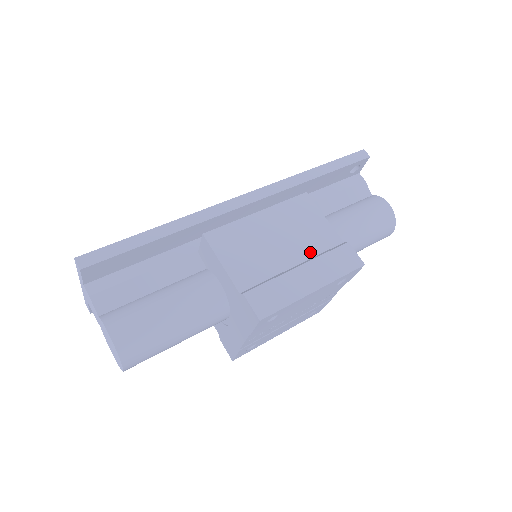
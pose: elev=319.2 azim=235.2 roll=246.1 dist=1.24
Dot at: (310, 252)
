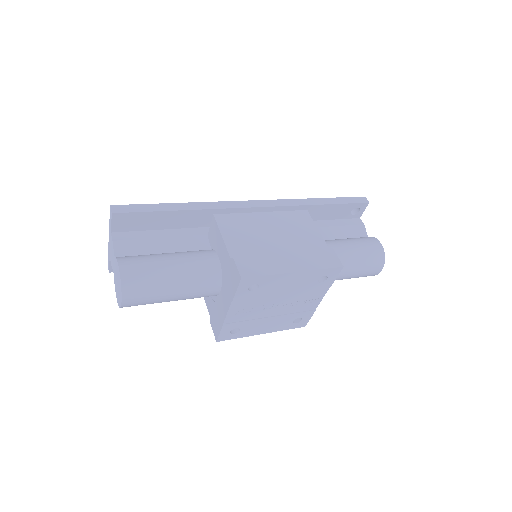
Dot at: (298, 248)
